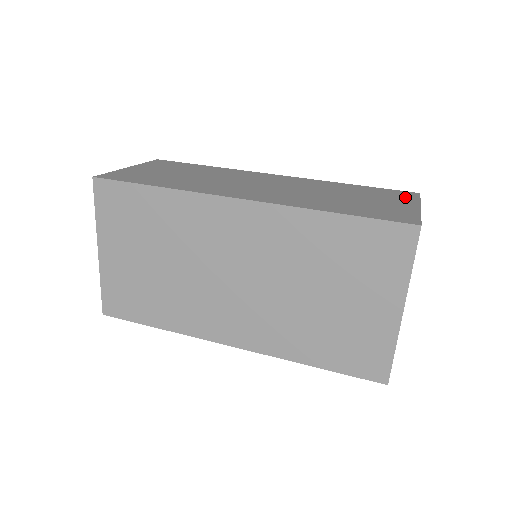
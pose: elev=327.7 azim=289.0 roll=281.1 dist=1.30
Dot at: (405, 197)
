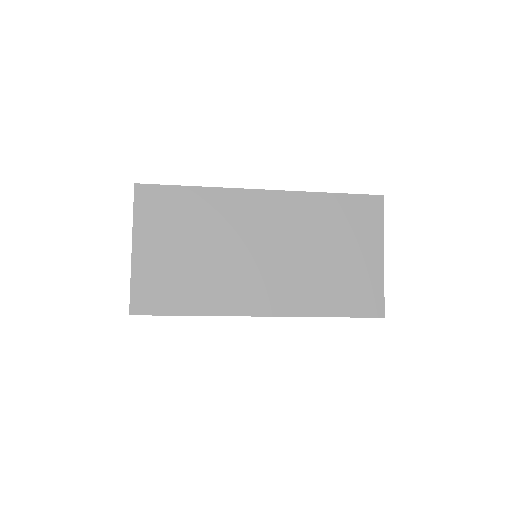
Dot at: occluded
